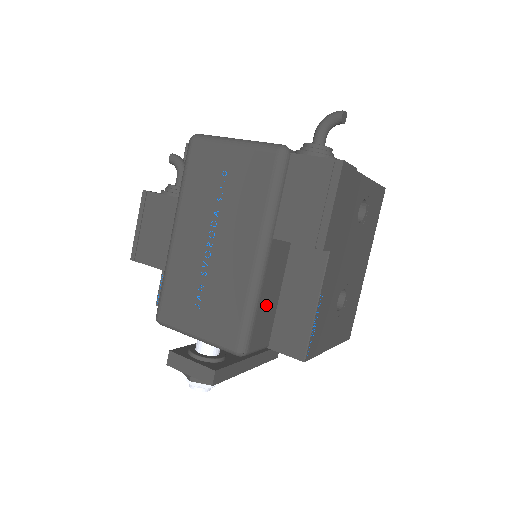
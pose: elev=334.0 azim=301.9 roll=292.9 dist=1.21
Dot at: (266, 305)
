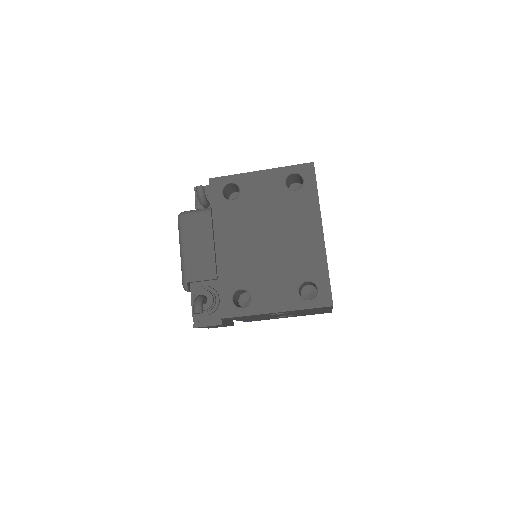
Dot at: occluded
